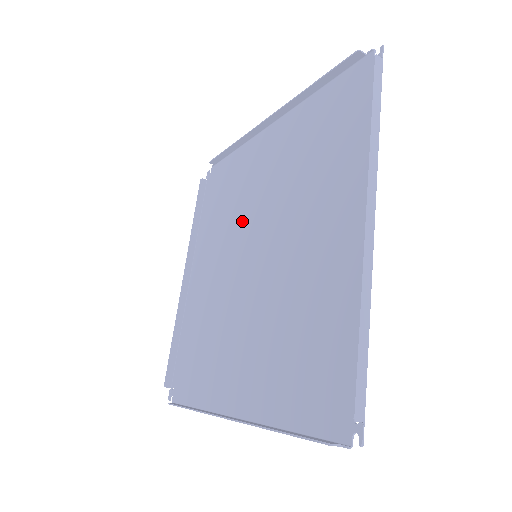
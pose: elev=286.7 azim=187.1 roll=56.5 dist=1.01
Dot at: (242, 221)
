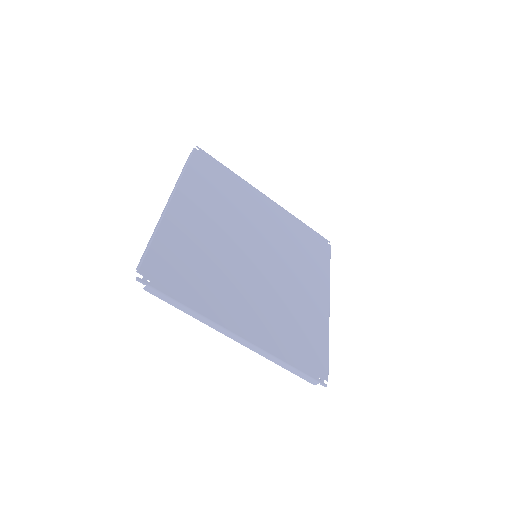
Dot at: (235, 224)
